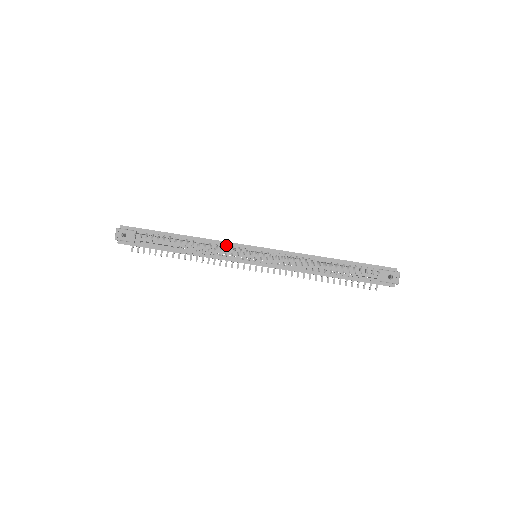
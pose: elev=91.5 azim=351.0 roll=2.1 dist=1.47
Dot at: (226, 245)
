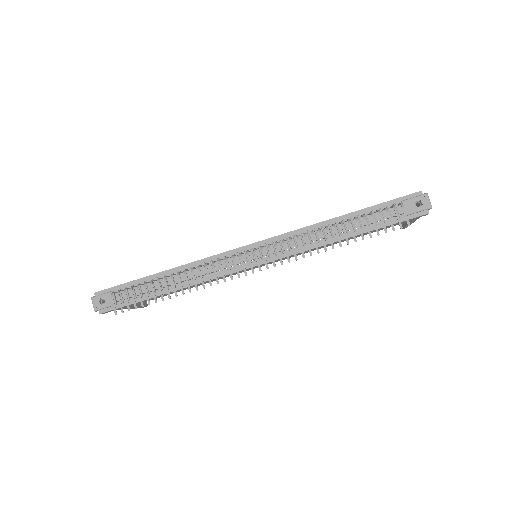
Dot at: (216, 259)
